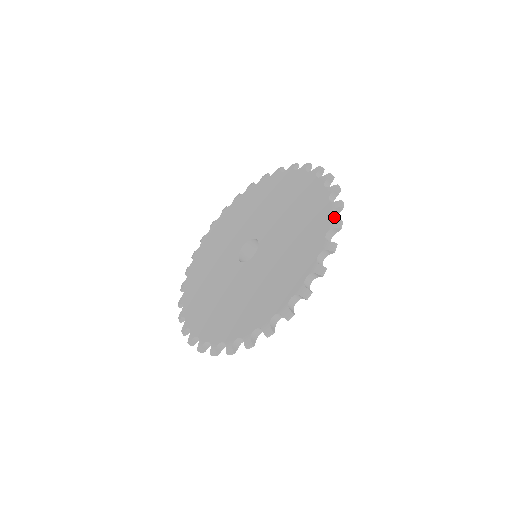
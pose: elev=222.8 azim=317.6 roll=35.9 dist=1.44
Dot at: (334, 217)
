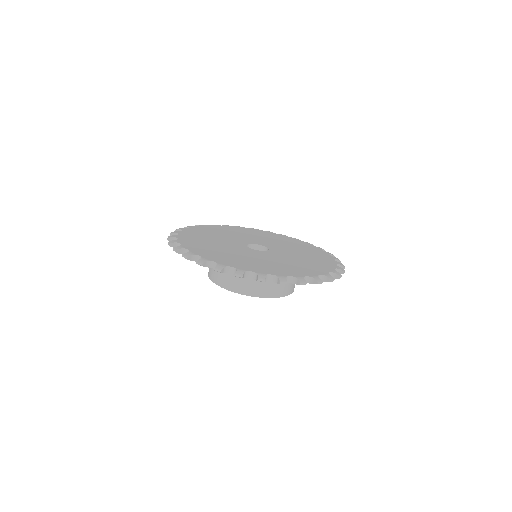
Dot at: occluded
